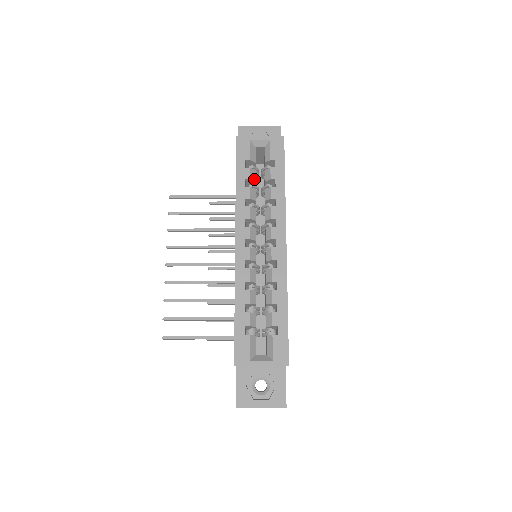
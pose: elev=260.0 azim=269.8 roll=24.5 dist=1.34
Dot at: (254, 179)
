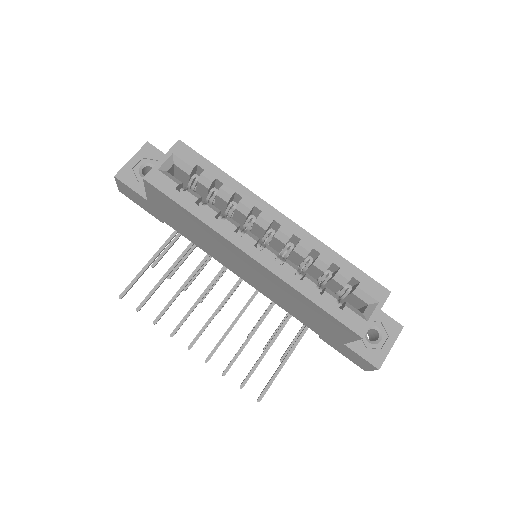
Dot at: (199, 196)
